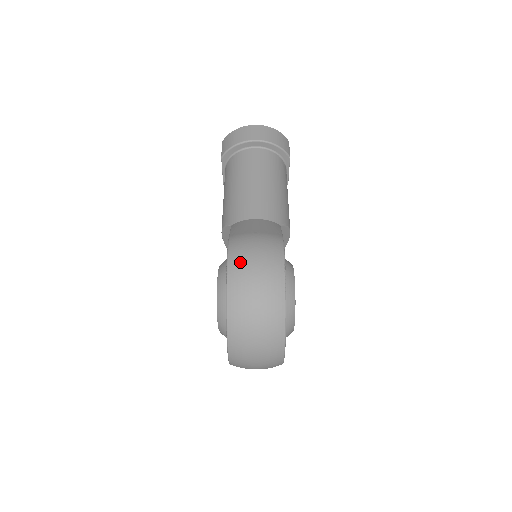
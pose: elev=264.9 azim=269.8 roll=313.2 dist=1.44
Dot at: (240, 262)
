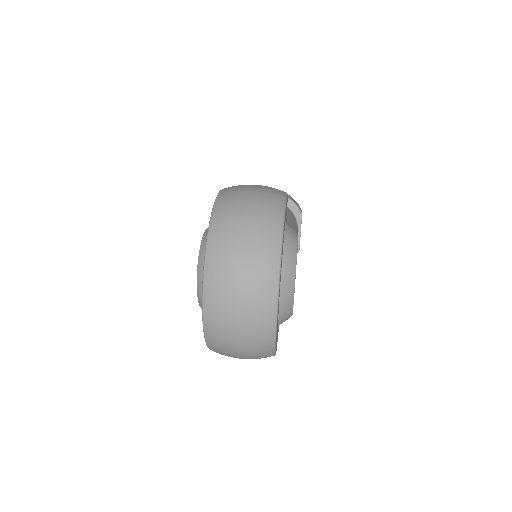
Dot at: (235, 186)
